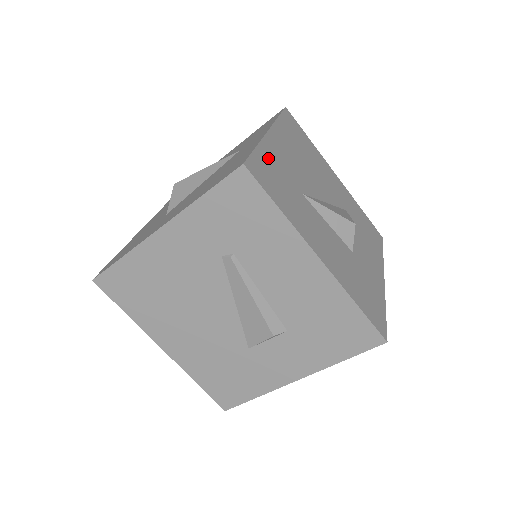
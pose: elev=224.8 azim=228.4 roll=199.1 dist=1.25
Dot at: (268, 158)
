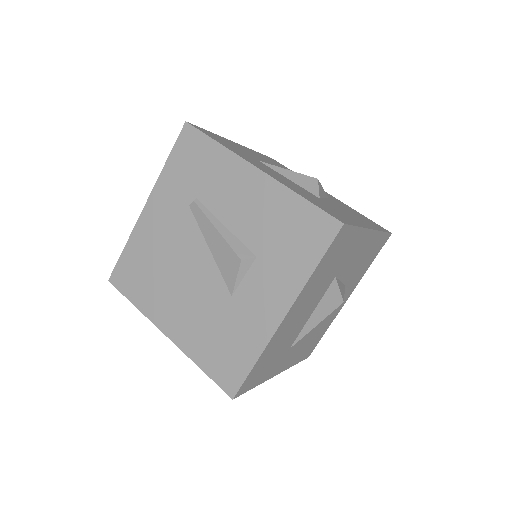
Dot at: (222, 139)
